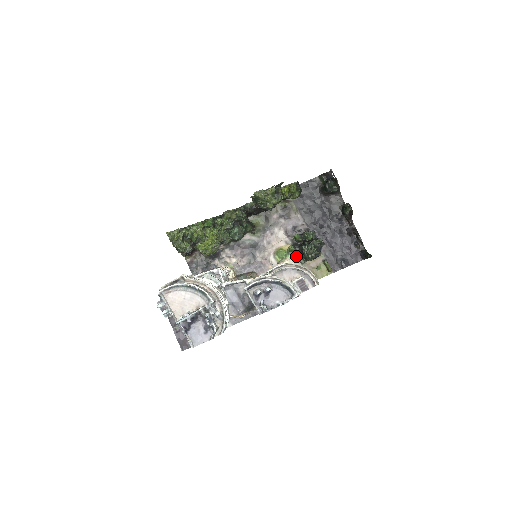
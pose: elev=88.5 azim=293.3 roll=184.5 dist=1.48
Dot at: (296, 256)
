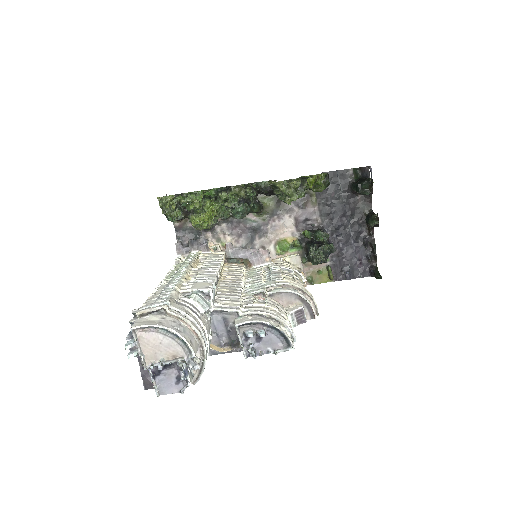
Dot at: (299, 253)
